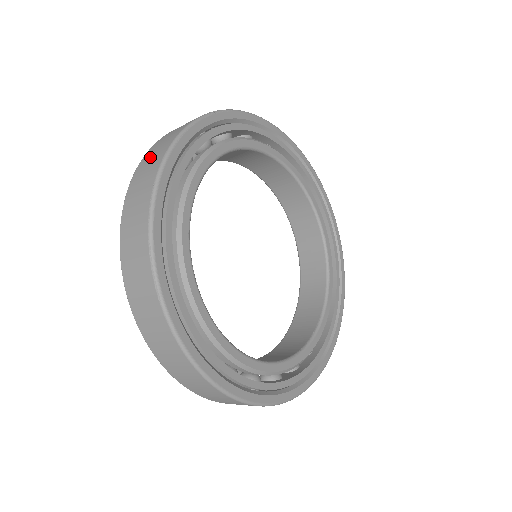
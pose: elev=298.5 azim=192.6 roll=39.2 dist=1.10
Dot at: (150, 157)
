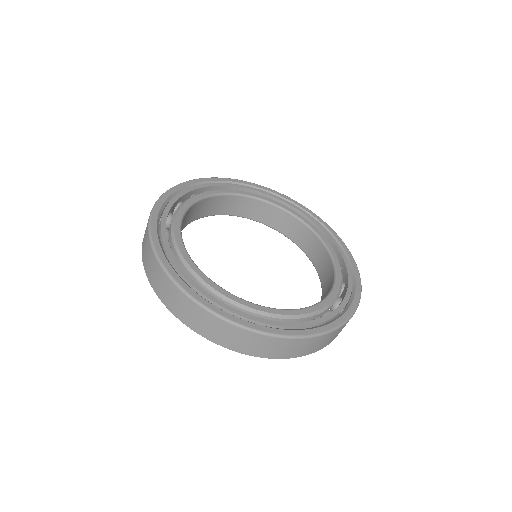
Dot at: (144, 248)
